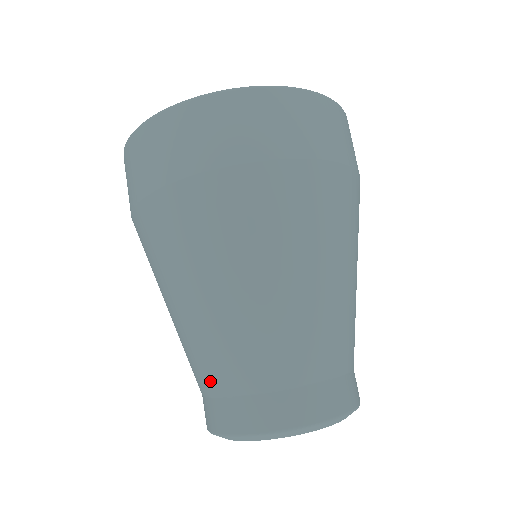
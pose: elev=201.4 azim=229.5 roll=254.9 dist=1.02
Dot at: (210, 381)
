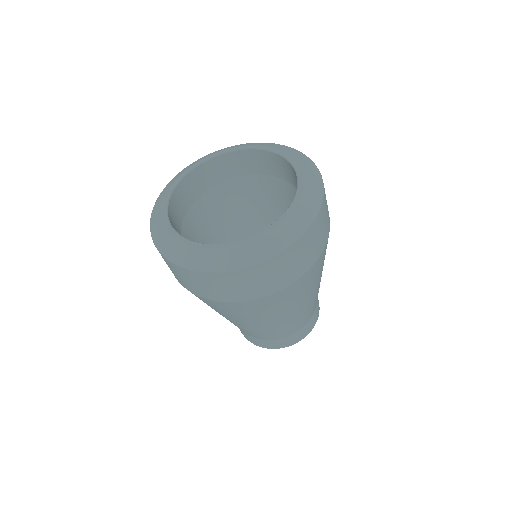
Dot at: occluded
